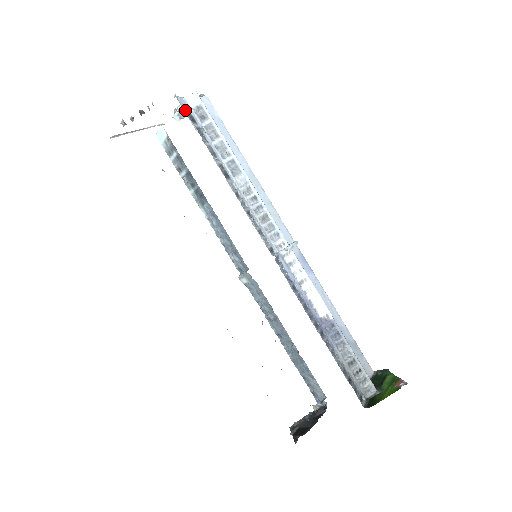
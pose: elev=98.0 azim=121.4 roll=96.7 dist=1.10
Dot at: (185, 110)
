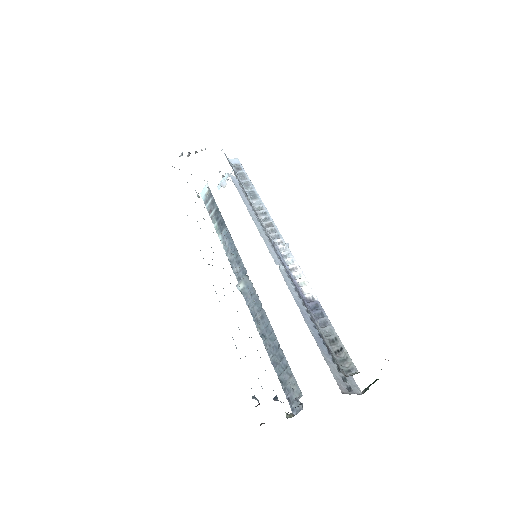
Dot at: (227, 159)
